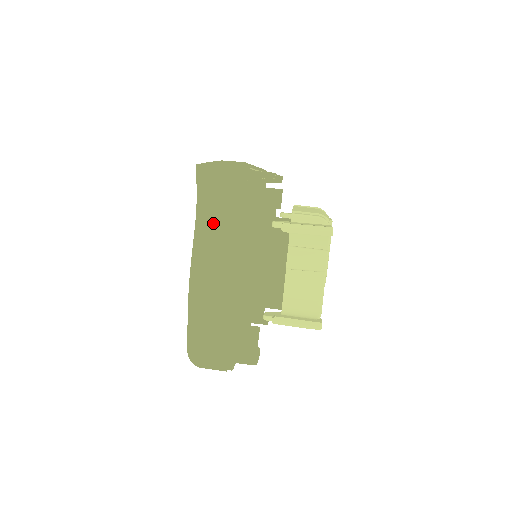
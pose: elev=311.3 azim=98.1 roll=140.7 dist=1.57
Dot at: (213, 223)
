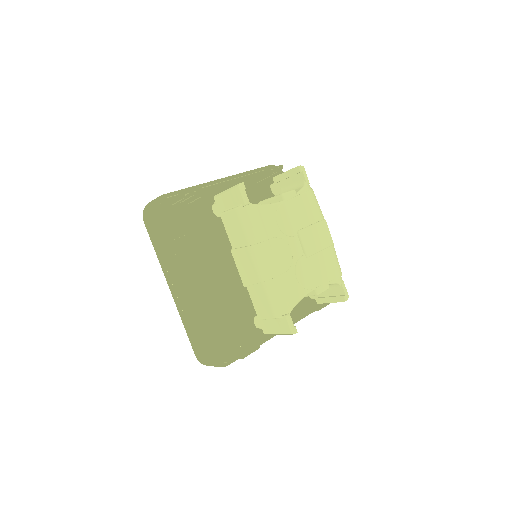
Dot at: occluded
